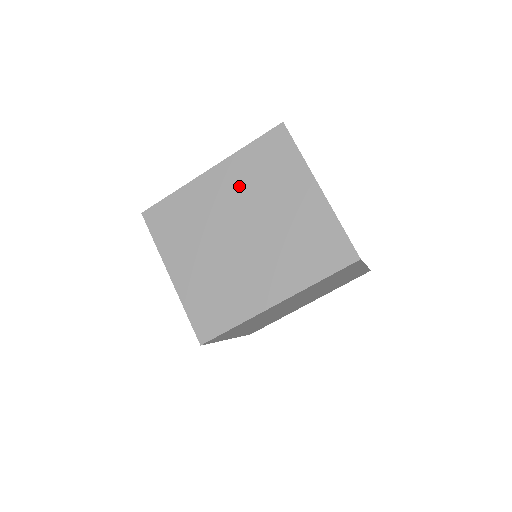
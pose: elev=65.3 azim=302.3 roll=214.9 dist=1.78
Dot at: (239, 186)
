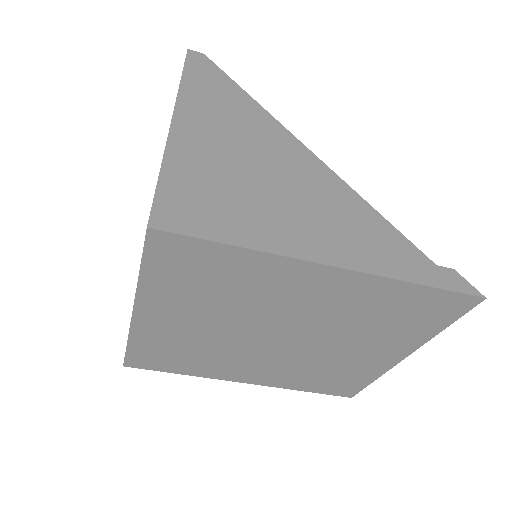
Dot at: (340, 307)
